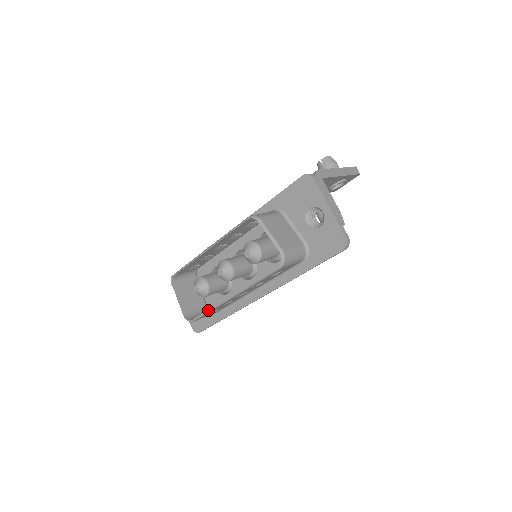
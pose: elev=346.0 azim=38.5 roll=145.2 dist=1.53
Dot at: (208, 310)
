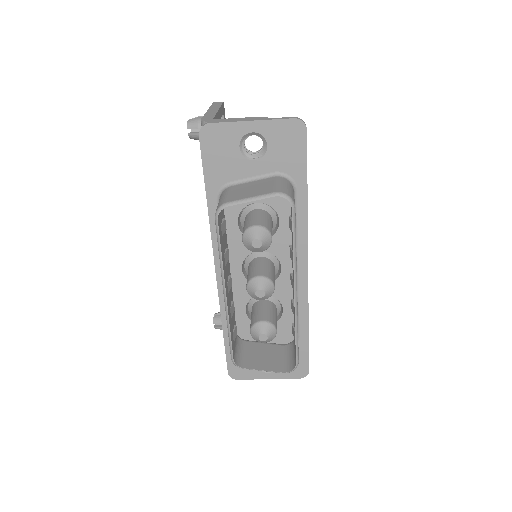
Dot at: (295, 334)
